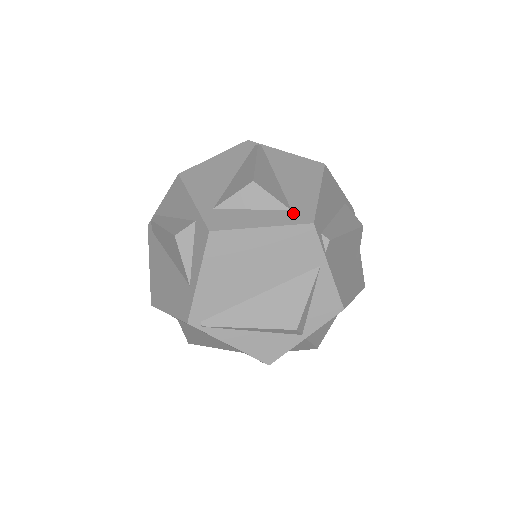
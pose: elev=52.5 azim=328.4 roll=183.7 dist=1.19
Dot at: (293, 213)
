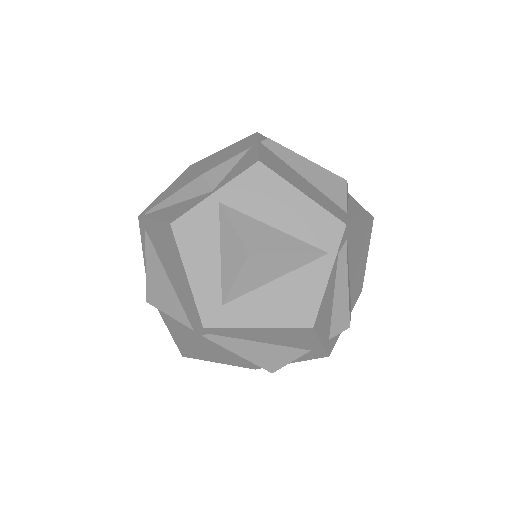
Dot at: occluded
